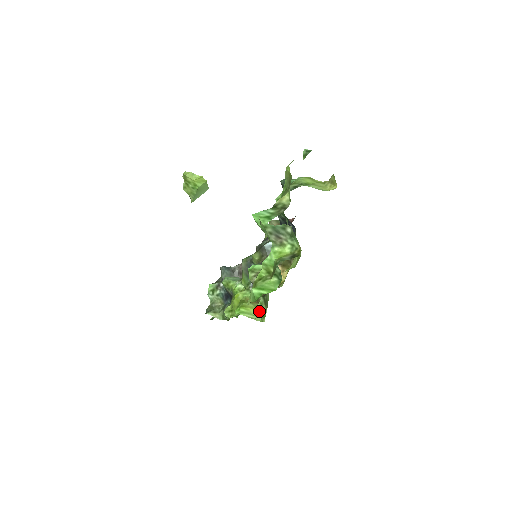
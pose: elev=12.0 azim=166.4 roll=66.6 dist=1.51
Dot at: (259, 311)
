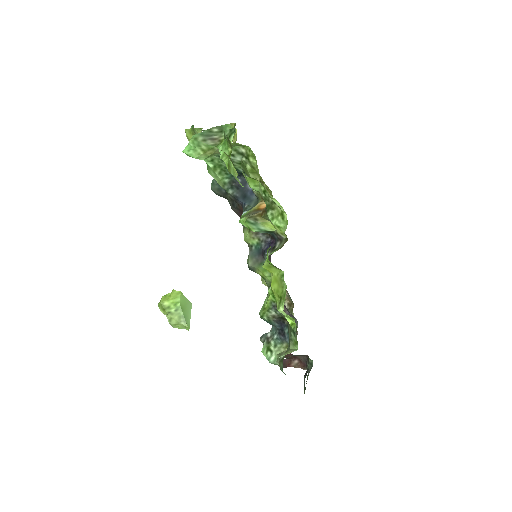
Dot at: (278, 224)
